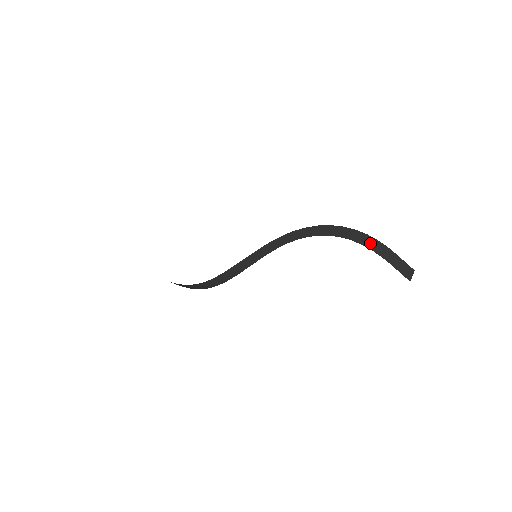
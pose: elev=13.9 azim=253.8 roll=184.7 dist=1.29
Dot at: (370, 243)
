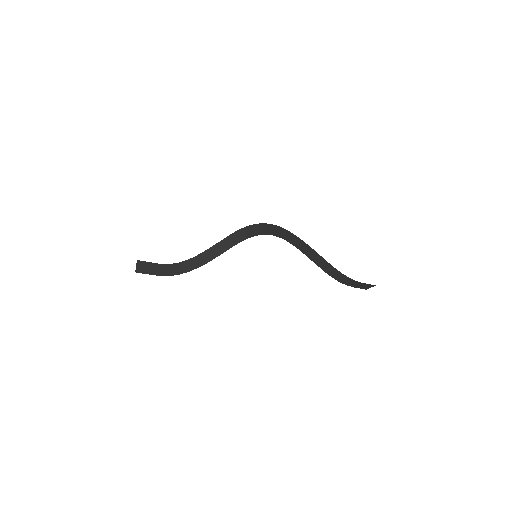
Dot at: (341, 278)
